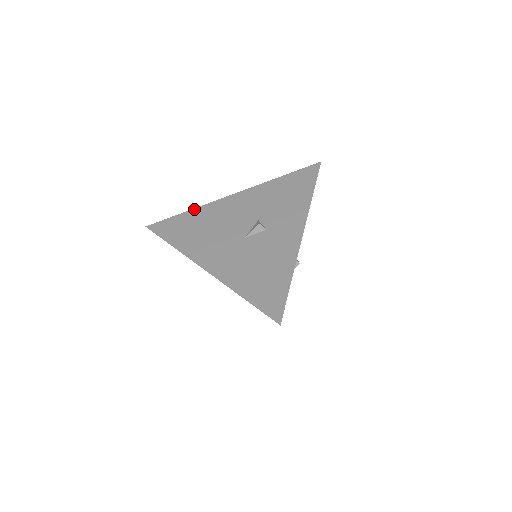
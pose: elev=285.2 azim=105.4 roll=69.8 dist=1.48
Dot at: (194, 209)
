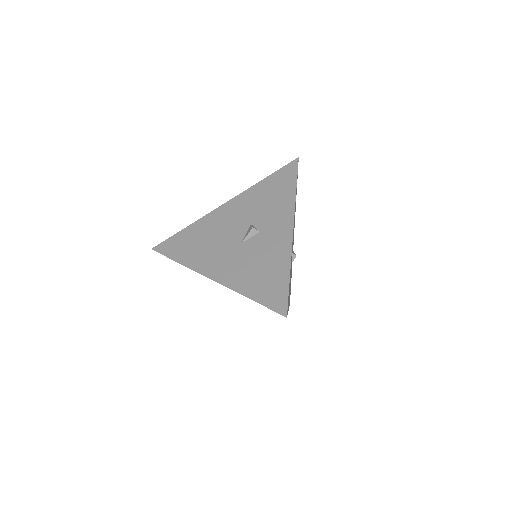
Dot at: (191, 224)
